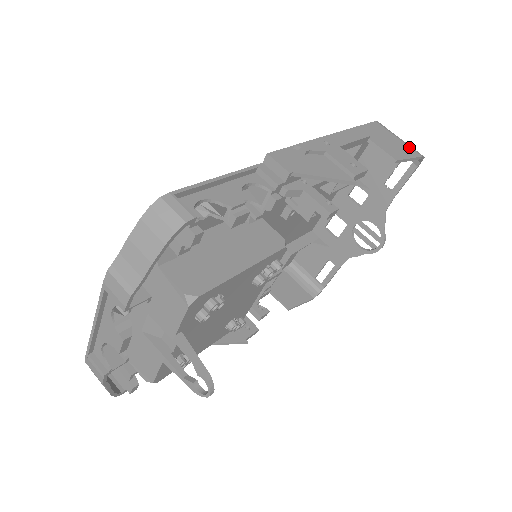
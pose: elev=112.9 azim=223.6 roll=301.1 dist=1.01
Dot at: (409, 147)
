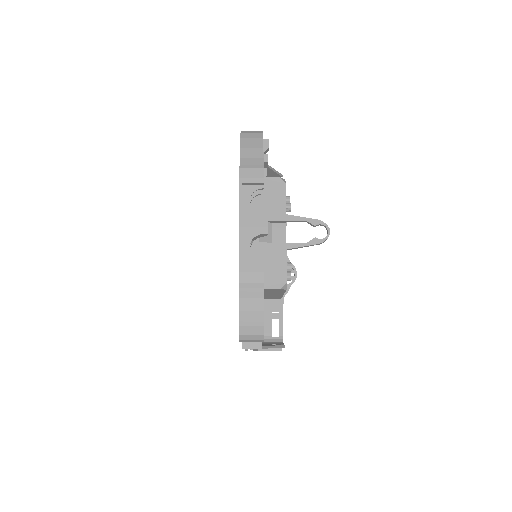
Dot at: occluded
